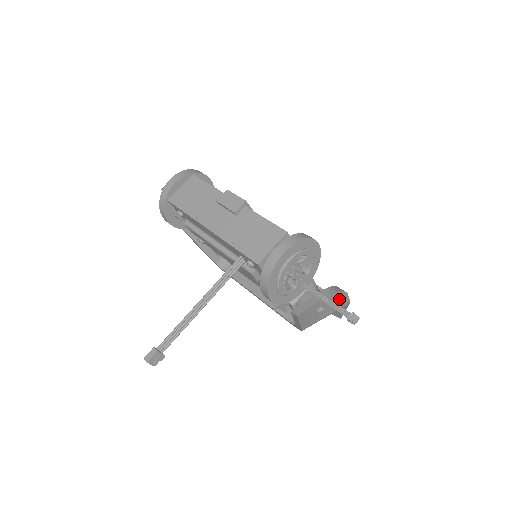
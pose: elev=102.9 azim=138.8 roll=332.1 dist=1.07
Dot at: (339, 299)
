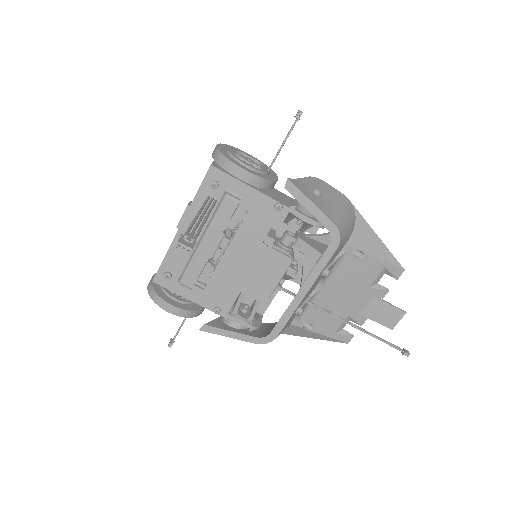
Dot at: (326, 188)
